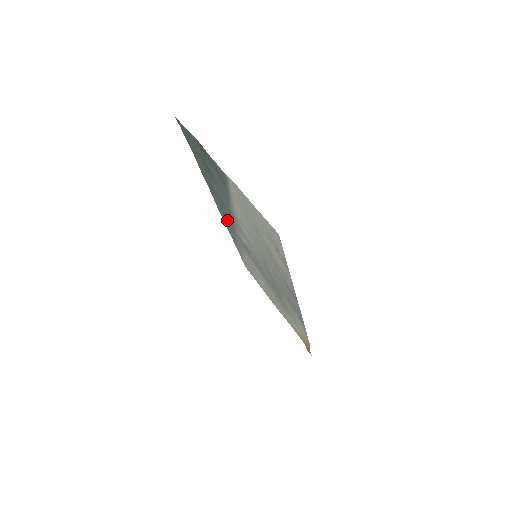
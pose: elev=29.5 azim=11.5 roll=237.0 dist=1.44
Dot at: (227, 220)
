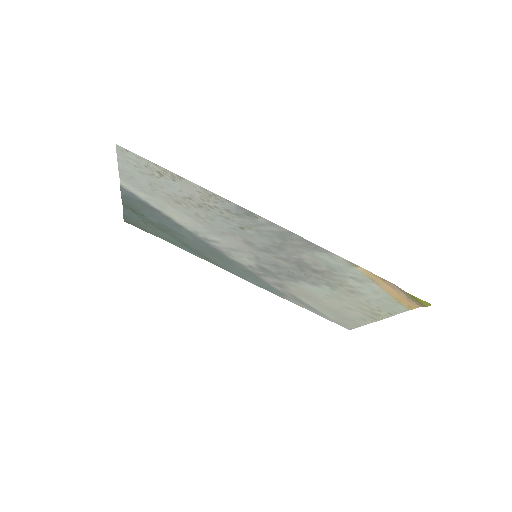
Dot at: (241, 271)
